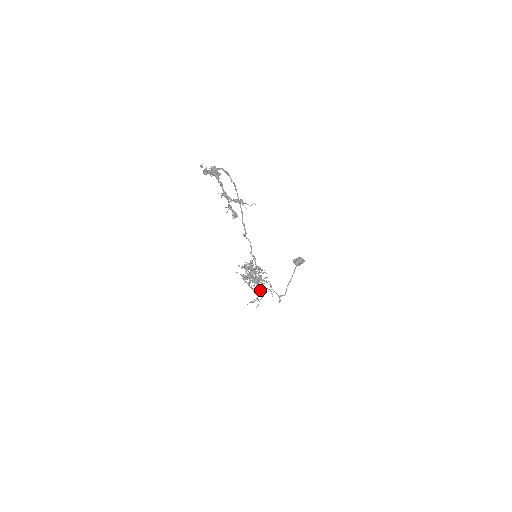
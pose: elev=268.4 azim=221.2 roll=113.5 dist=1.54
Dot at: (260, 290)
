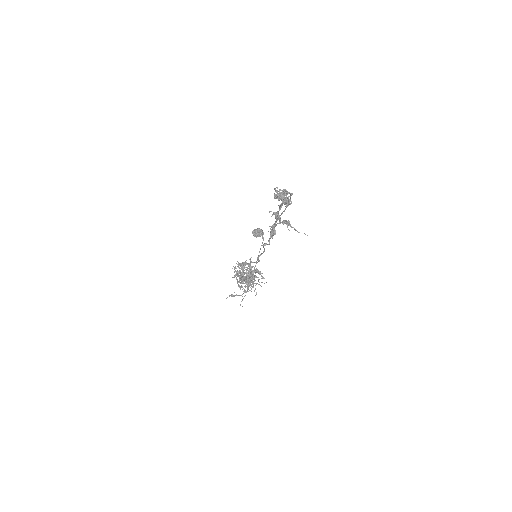
Dot at: occluded
